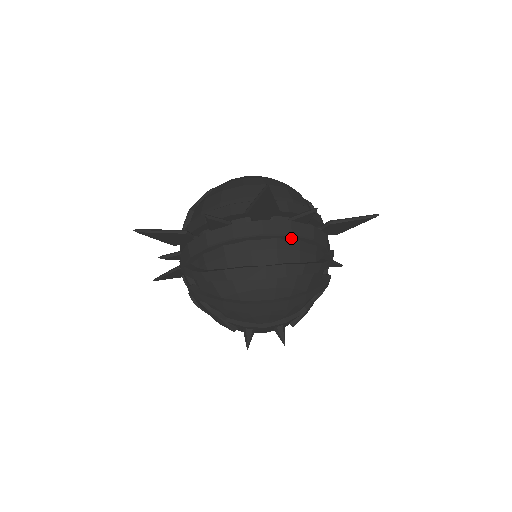
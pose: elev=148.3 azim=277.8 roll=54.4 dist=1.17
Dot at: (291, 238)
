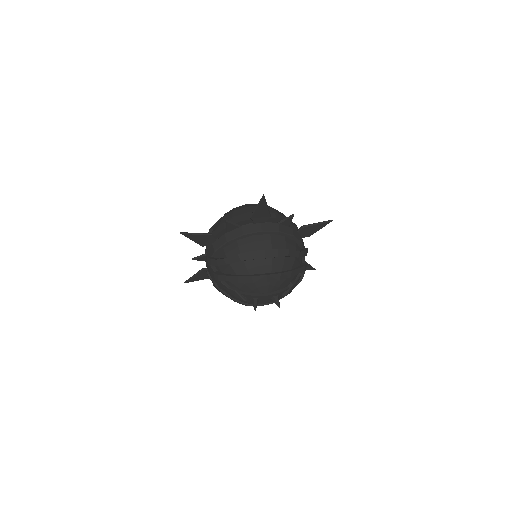
Dot at: (279, 234)
